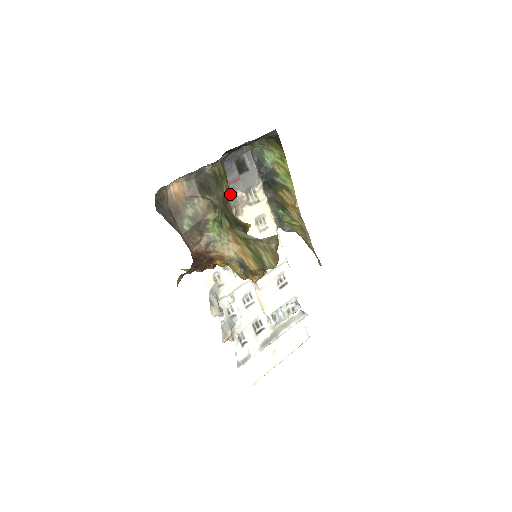
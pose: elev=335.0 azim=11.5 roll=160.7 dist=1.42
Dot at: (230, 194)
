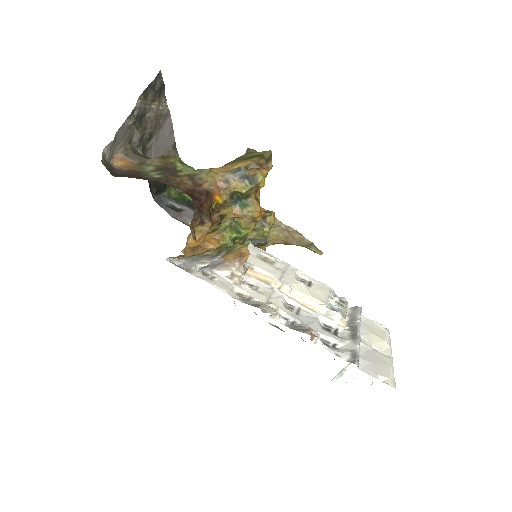
Dot at: (183, 223)
